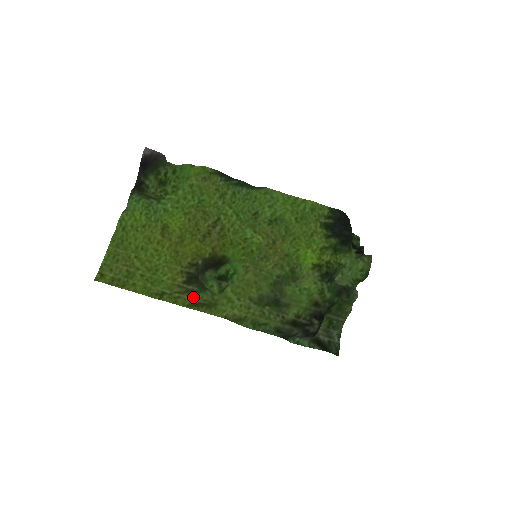
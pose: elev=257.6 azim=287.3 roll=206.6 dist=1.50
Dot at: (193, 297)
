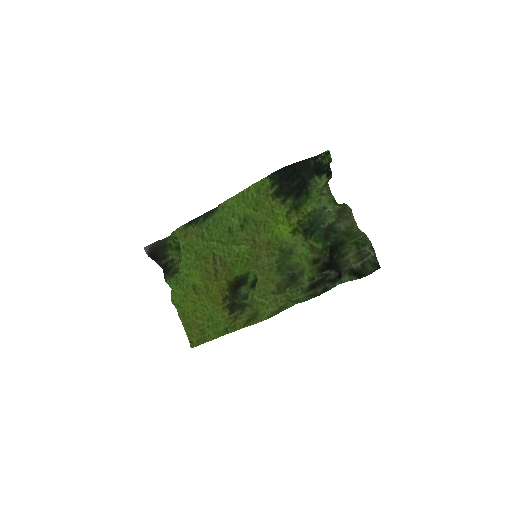
Dot at: (242, 318)
